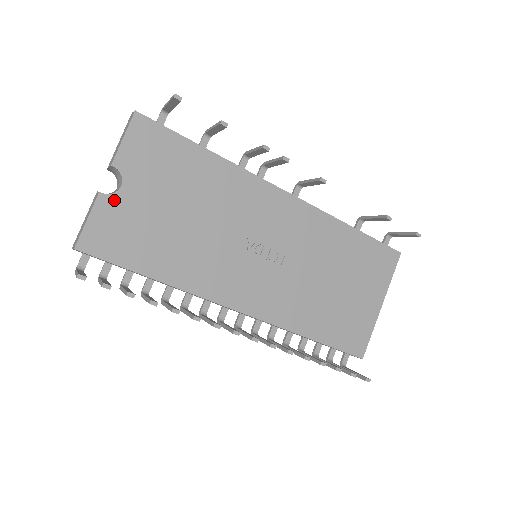
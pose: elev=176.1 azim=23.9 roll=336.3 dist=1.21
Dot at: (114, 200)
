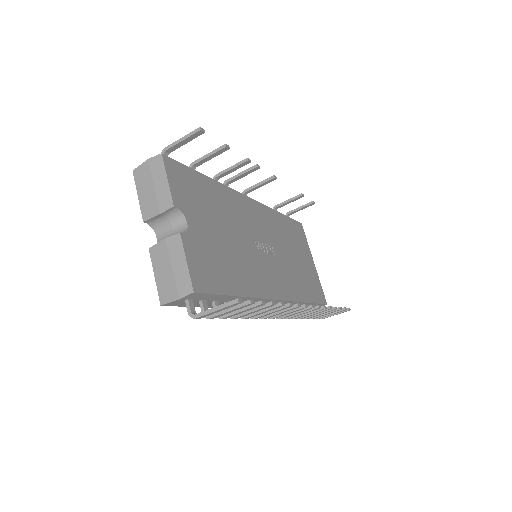
Dot at: (190, 237)
